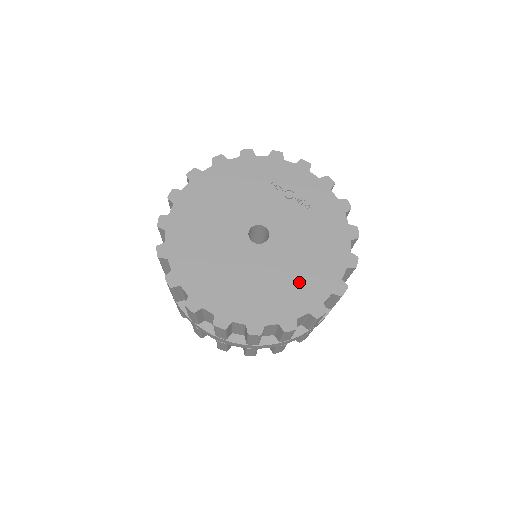
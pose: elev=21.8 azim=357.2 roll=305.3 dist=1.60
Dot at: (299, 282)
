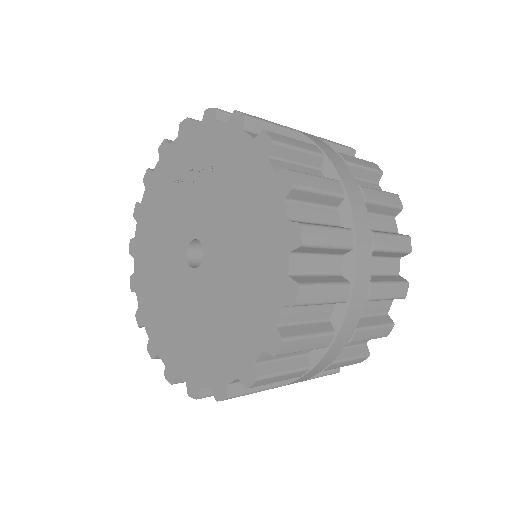
Dot at: (252, 273)
